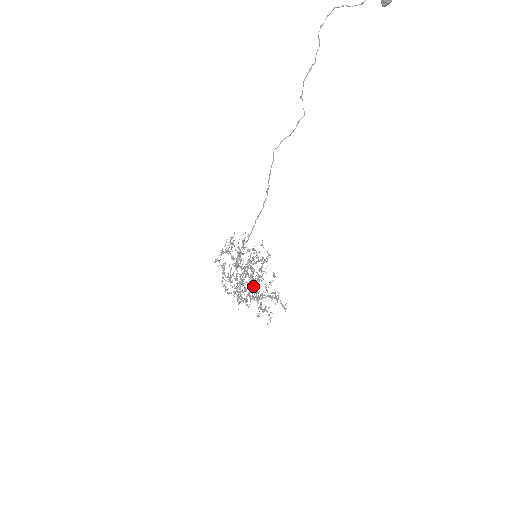
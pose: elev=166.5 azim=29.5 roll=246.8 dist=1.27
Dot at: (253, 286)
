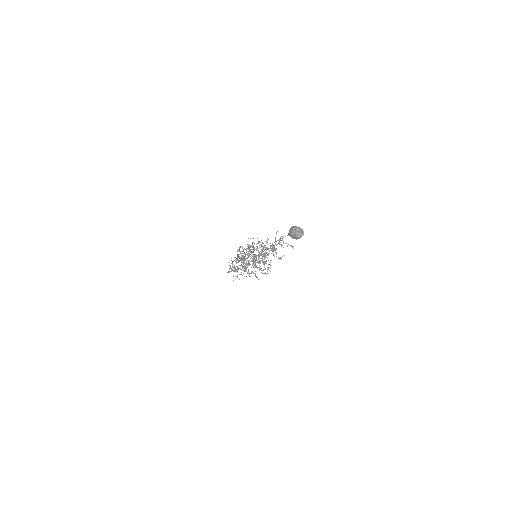
Dot at: (263, 256)
